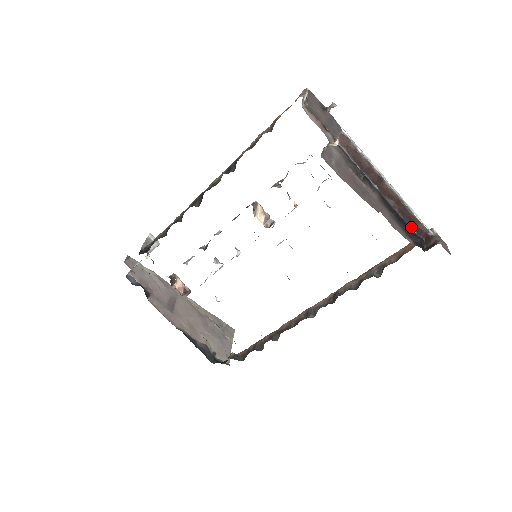
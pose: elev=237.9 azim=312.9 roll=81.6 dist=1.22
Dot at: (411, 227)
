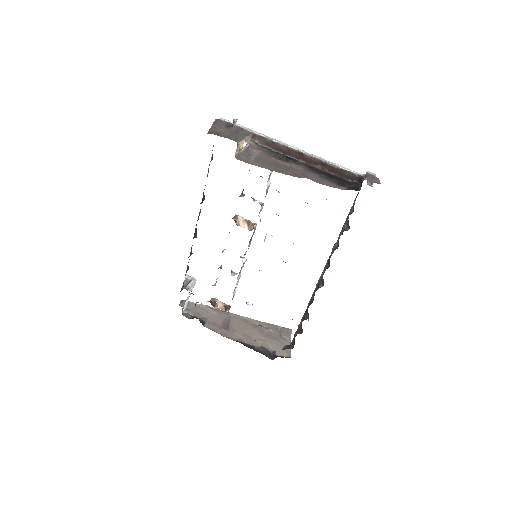
Dot at: (344, 178)
